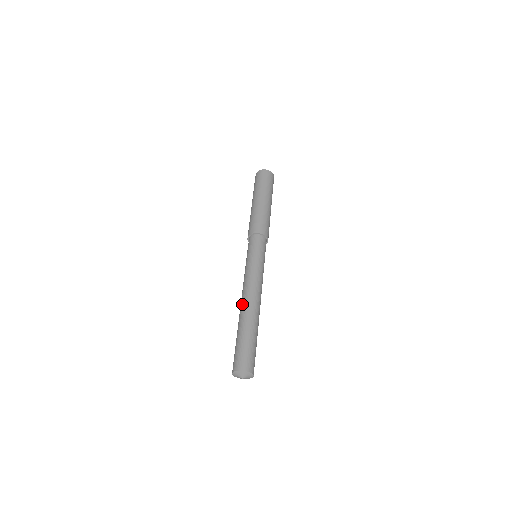
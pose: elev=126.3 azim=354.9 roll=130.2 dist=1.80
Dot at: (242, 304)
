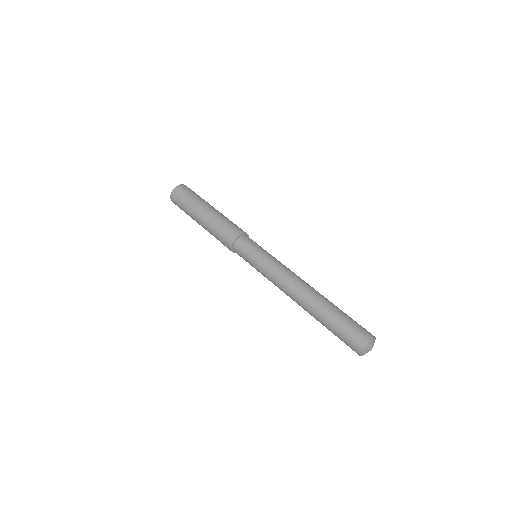
Dot at: (307, 289)
